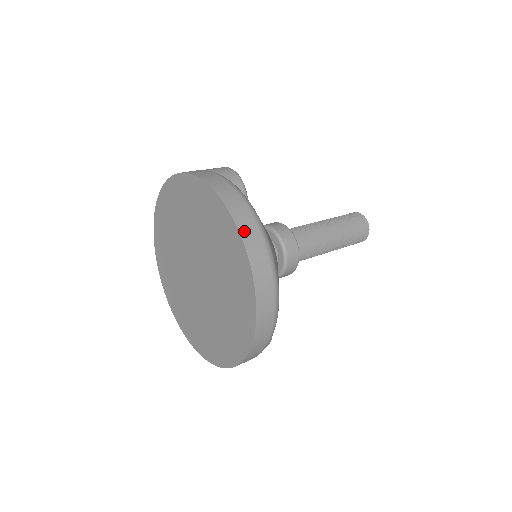
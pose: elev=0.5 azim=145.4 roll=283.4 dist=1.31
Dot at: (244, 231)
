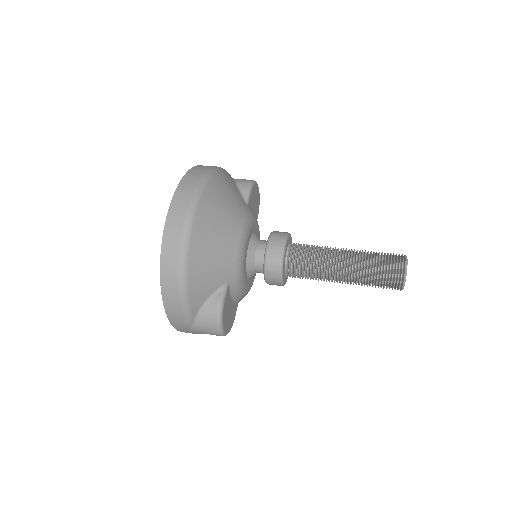
Dot at: (186, 179)
